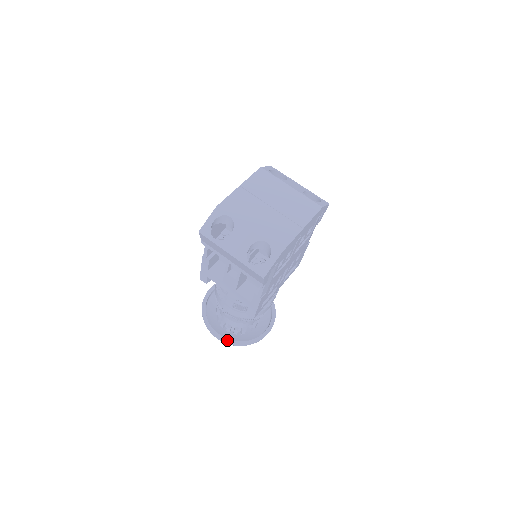
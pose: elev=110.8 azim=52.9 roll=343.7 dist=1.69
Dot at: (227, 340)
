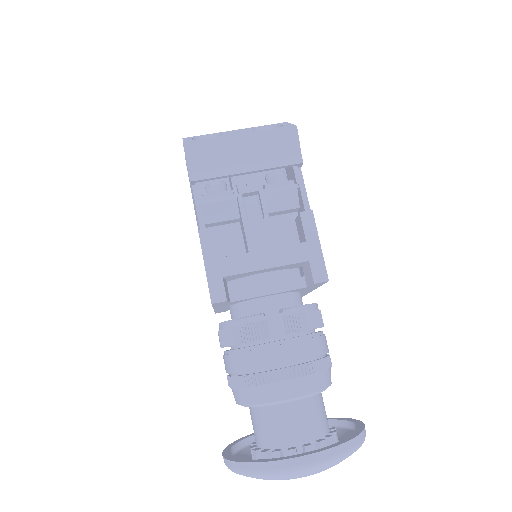
Dot at: (327, 447)
